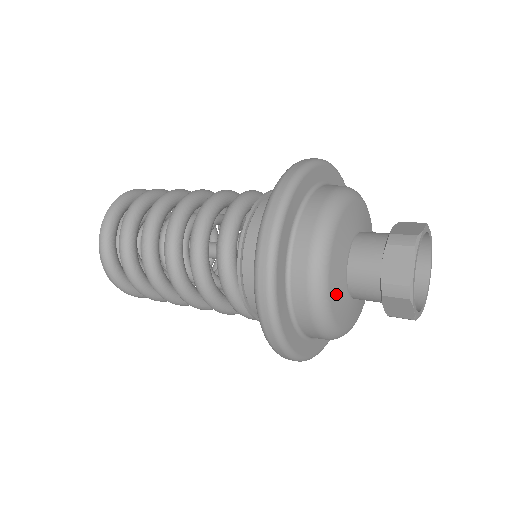
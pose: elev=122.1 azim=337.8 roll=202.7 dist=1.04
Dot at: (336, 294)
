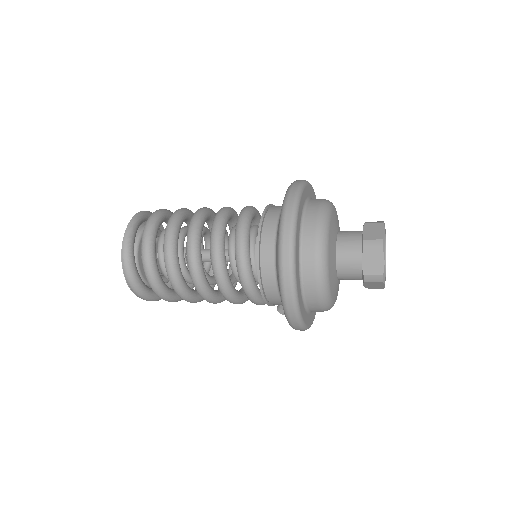
Dot at: (333, 286)
